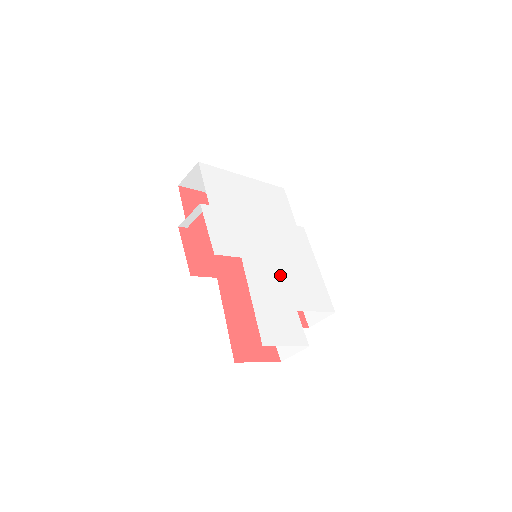
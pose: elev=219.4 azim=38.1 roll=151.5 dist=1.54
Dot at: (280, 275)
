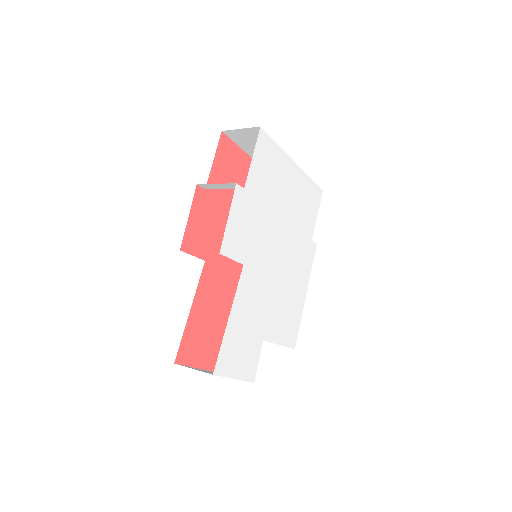
Dot at: (269, 295)
